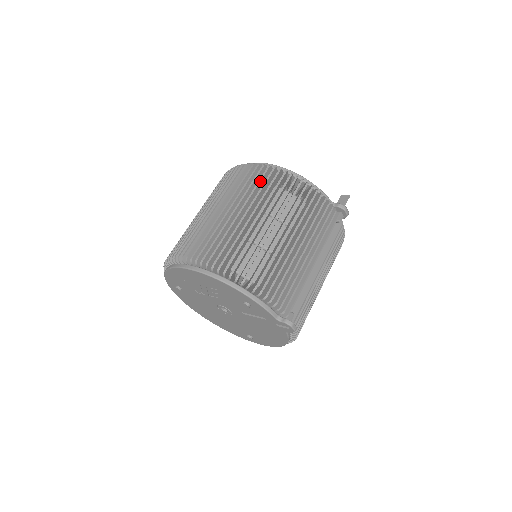
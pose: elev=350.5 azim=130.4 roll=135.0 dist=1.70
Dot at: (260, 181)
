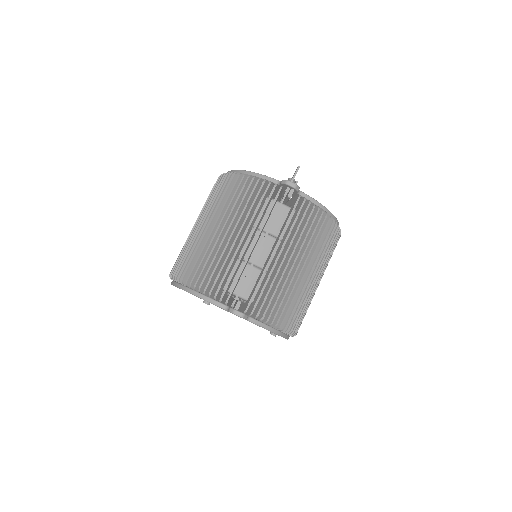
Dot at: (213, 191)
